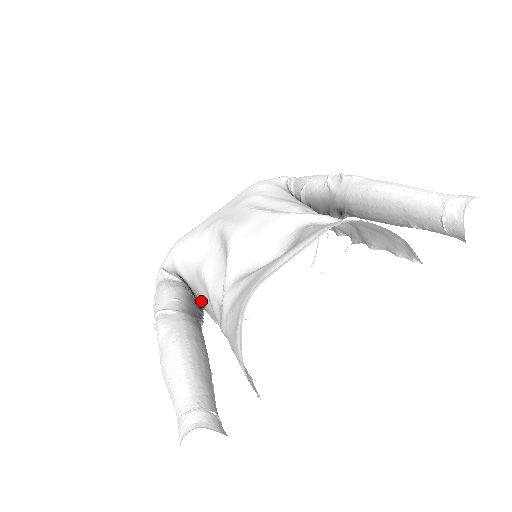
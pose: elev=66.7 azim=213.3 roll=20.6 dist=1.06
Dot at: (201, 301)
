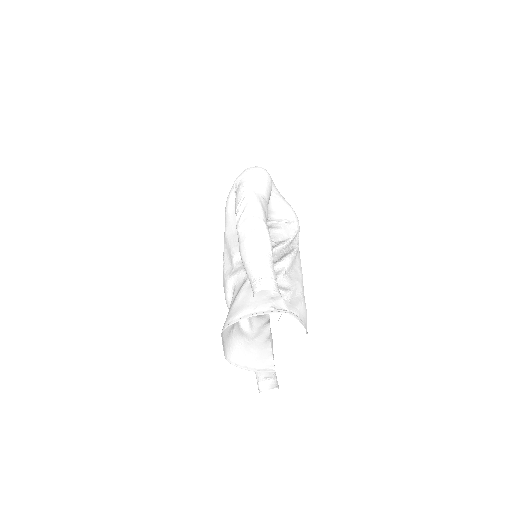
Dot at: occluded
